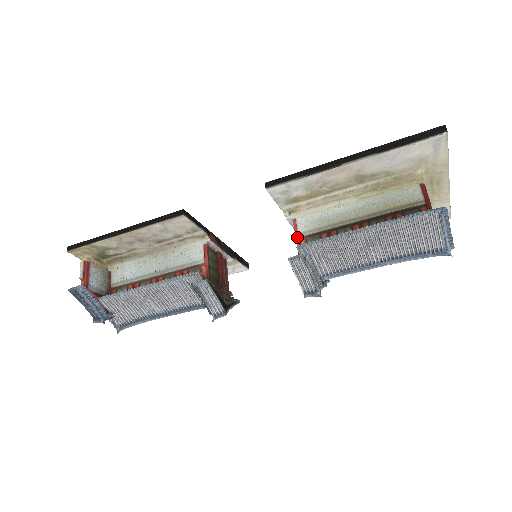
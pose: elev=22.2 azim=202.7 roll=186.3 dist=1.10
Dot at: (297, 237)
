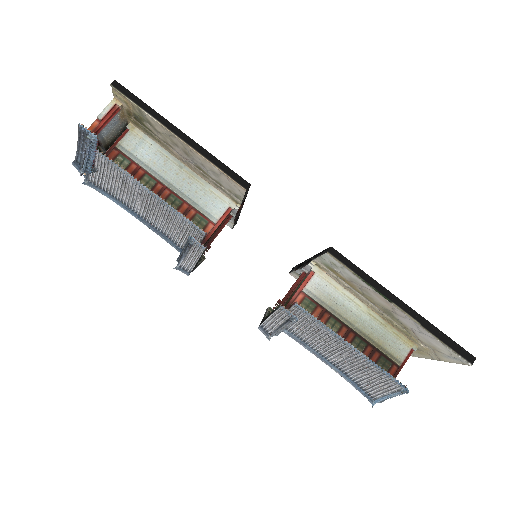
Dot at: (301, 288)
